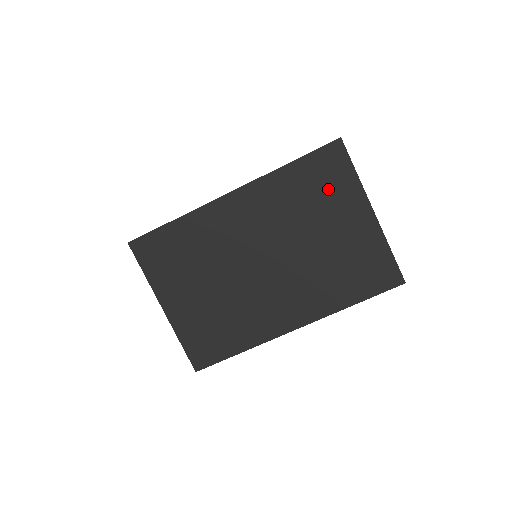
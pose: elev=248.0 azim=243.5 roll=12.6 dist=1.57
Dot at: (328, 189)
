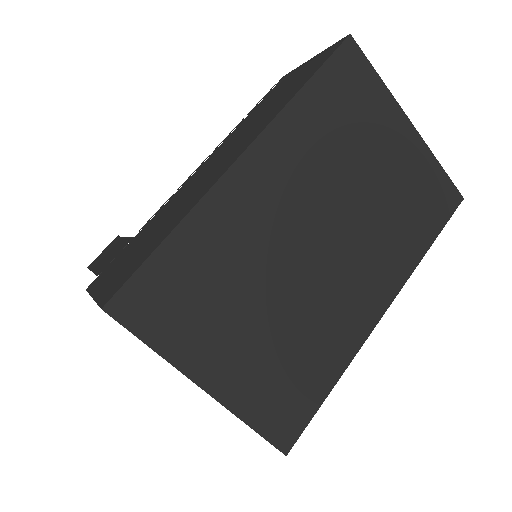
Dot at: (358, 109)
